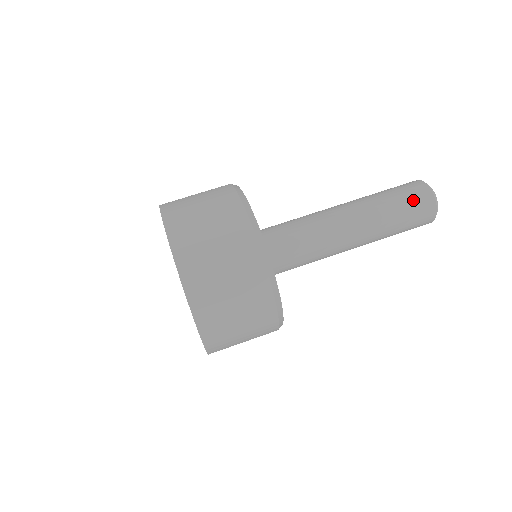
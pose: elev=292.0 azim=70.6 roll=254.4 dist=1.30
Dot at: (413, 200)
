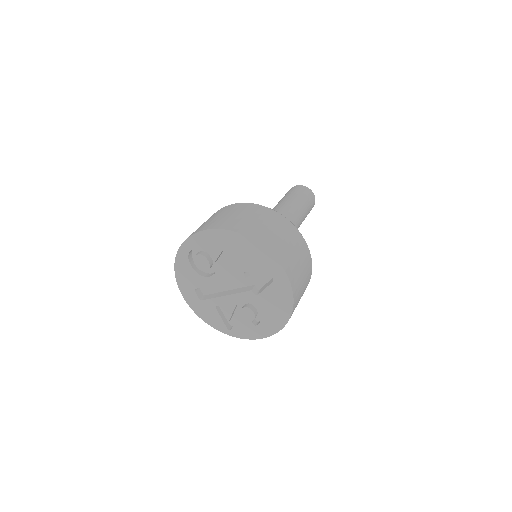
Dot at: (297, 190)
